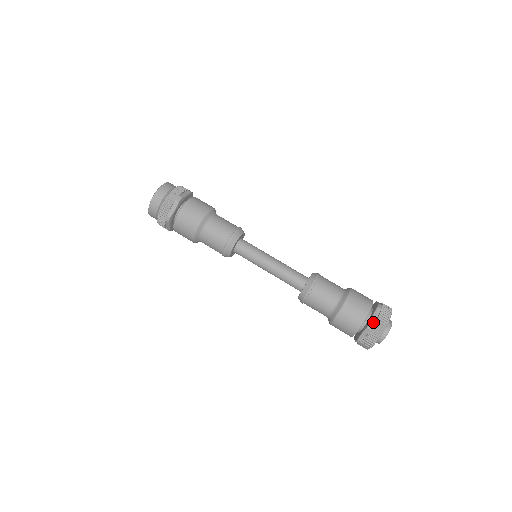
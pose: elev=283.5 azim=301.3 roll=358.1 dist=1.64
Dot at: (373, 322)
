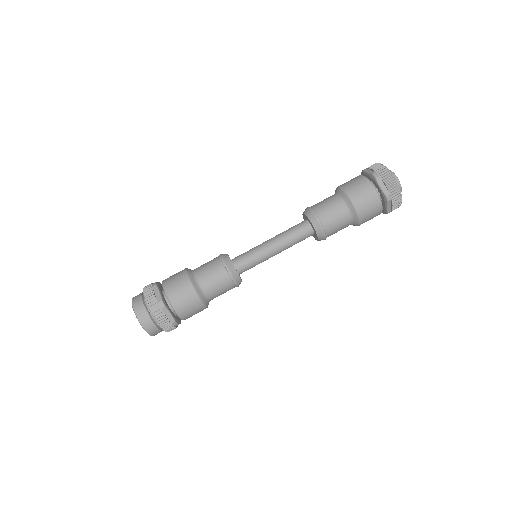
Dot at: (387, 193)
